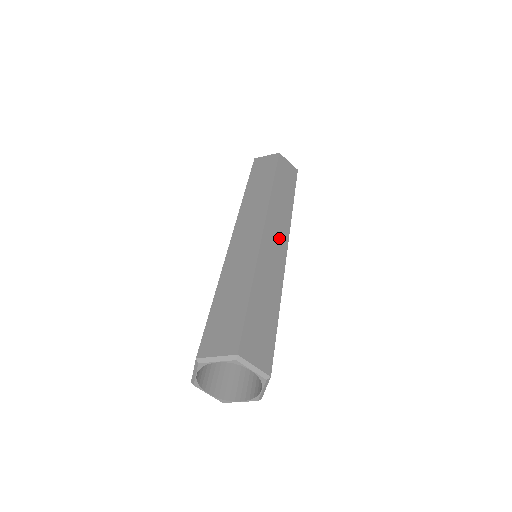
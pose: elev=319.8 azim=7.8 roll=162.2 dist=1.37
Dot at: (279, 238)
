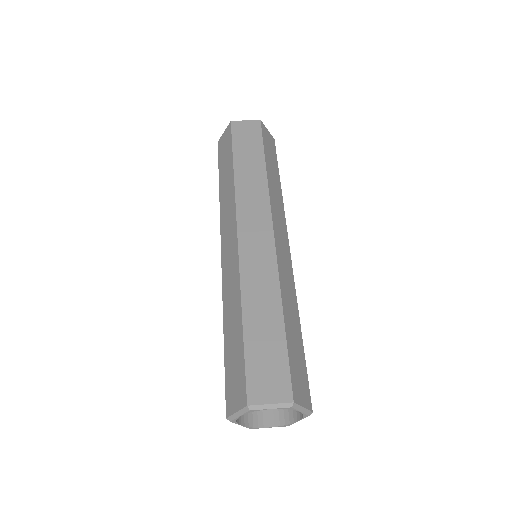
Dot at: (259, 230)
